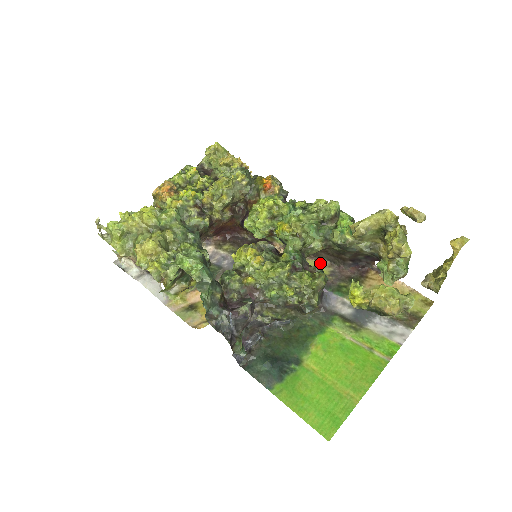
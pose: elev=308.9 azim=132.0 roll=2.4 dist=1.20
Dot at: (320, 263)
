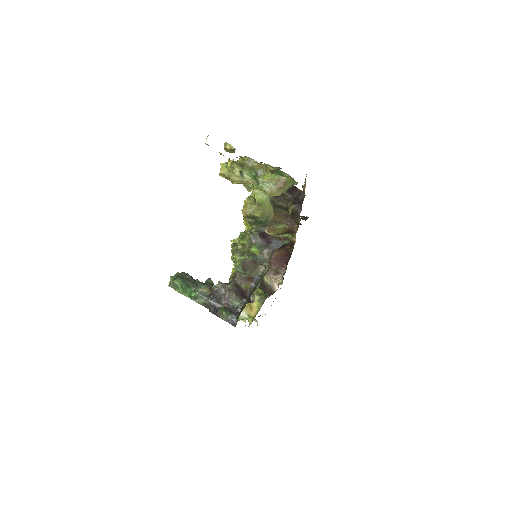
Dot at: occluded
